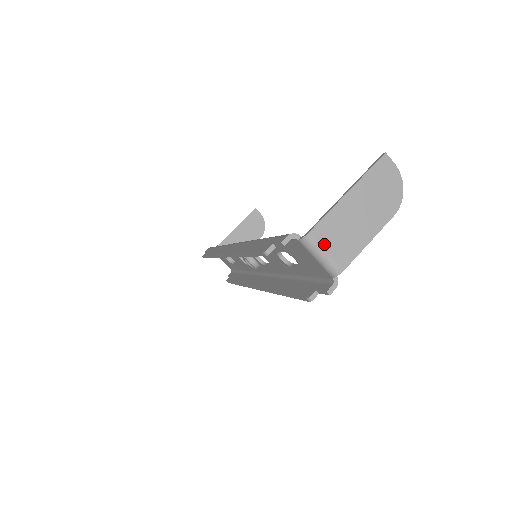
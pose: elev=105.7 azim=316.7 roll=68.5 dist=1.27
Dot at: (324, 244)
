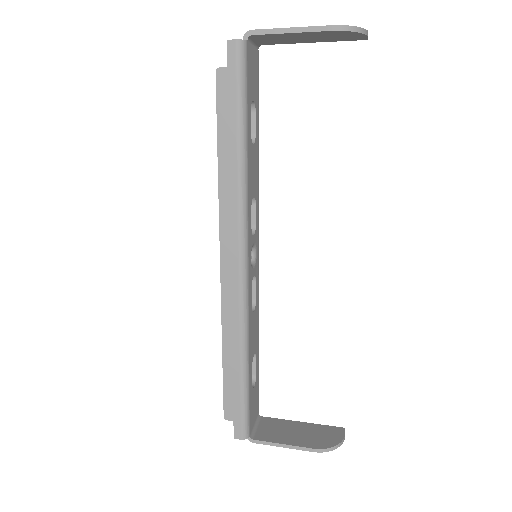
Dot at: occluded
